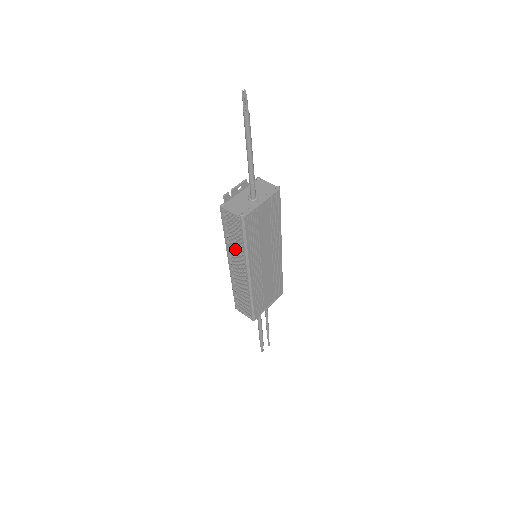
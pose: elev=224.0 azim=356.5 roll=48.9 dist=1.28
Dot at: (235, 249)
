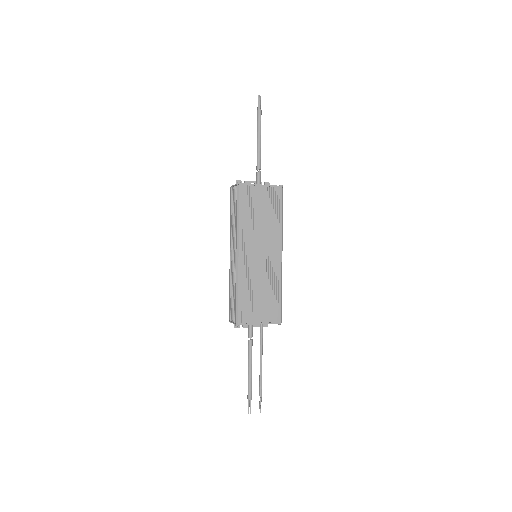
Dot at: (233, 228)
